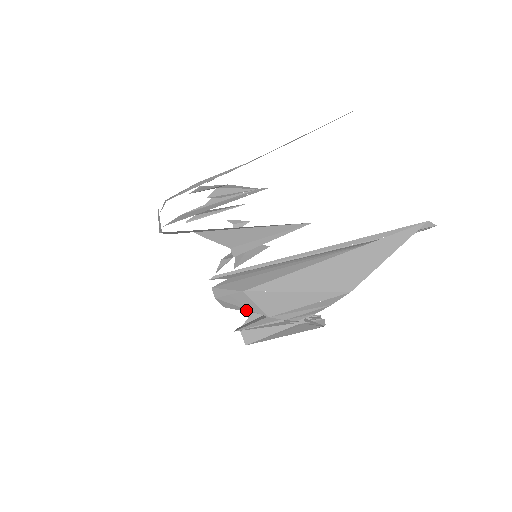
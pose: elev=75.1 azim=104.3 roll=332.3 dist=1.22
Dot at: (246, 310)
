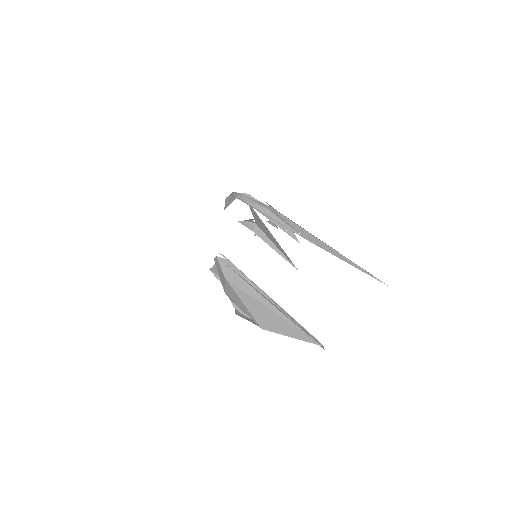
Dot at: occluded
